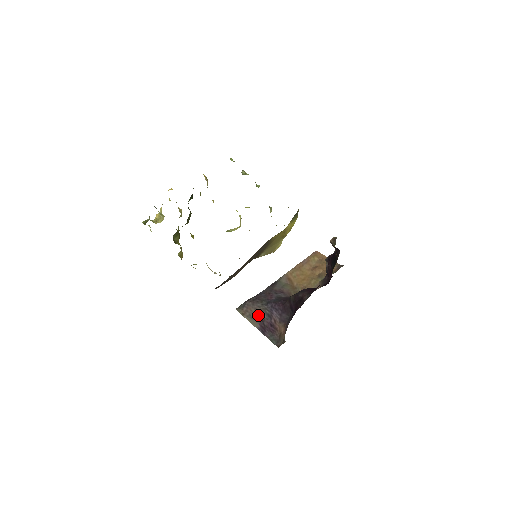
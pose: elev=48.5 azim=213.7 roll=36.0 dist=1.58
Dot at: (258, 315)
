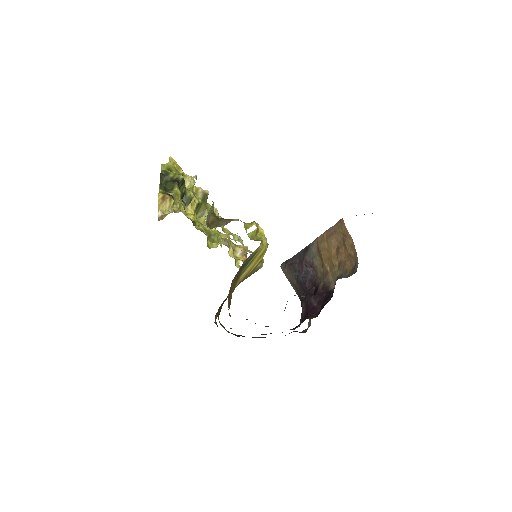
Dot at: (294, 284)
